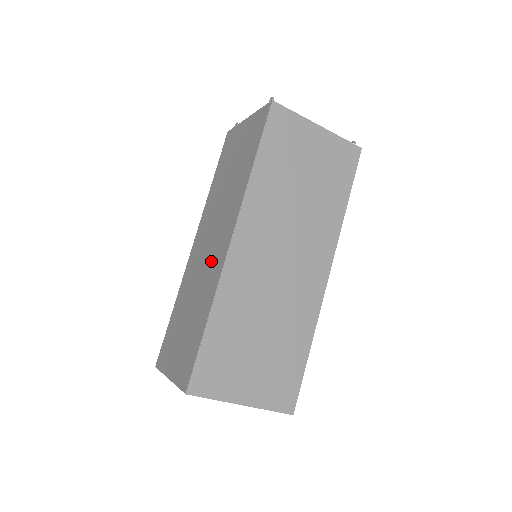
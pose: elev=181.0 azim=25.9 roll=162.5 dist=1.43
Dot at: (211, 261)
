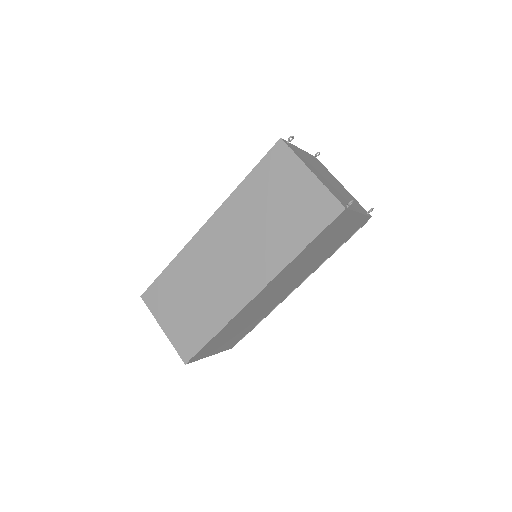
Dot at: occluded
